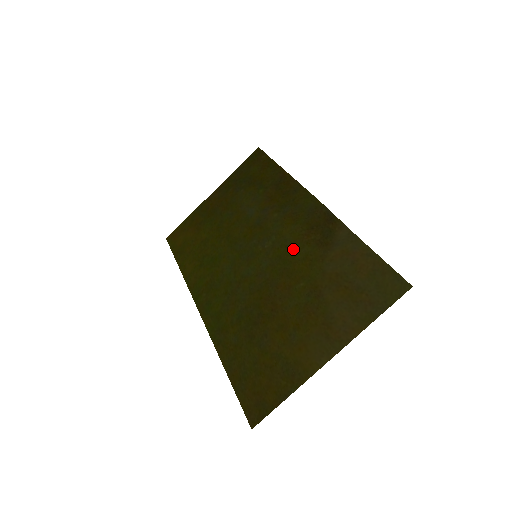
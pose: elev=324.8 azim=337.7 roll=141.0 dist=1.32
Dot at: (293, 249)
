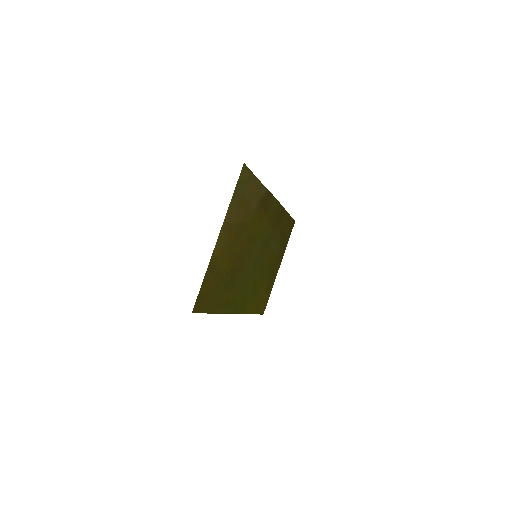
Dot at: (258, 229)
